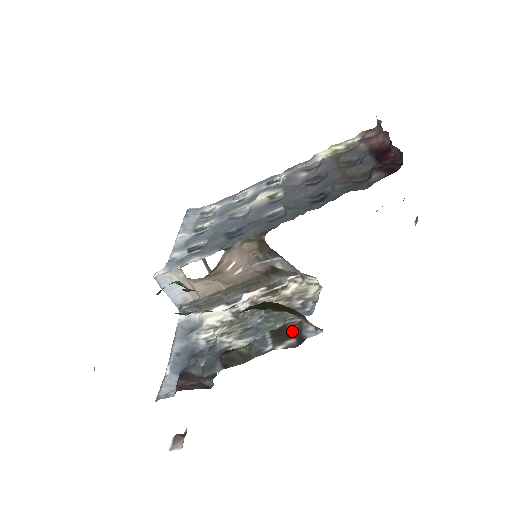
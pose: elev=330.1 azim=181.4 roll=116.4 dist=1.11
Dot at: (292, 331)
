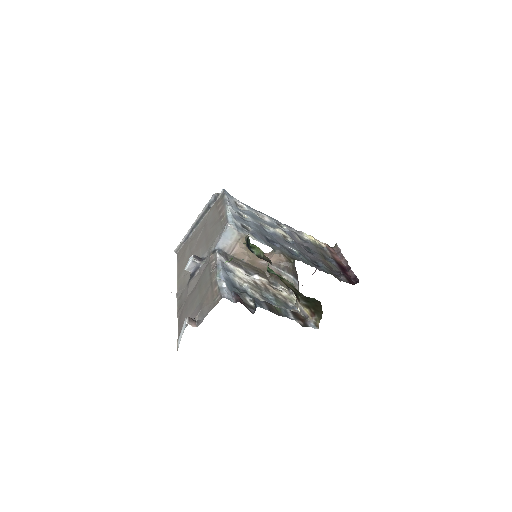
Dot at: (301, 318)
